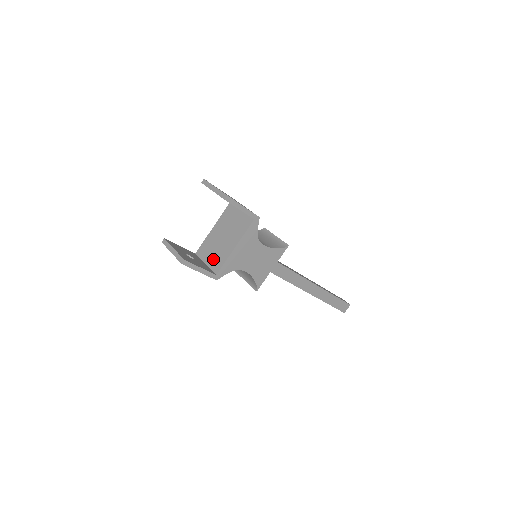
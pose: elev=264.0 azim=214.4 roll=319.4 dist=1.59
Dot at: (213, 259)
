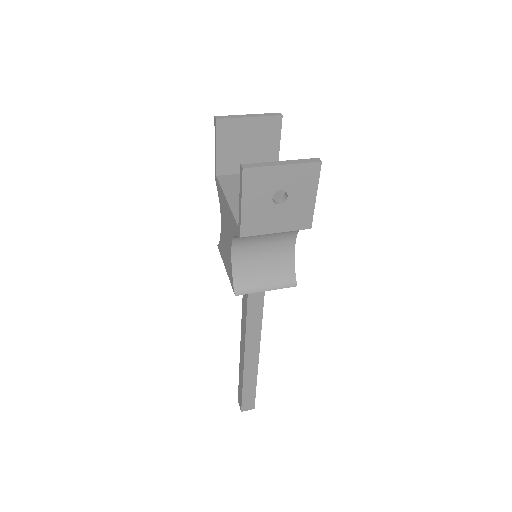
Dot at: occluded
